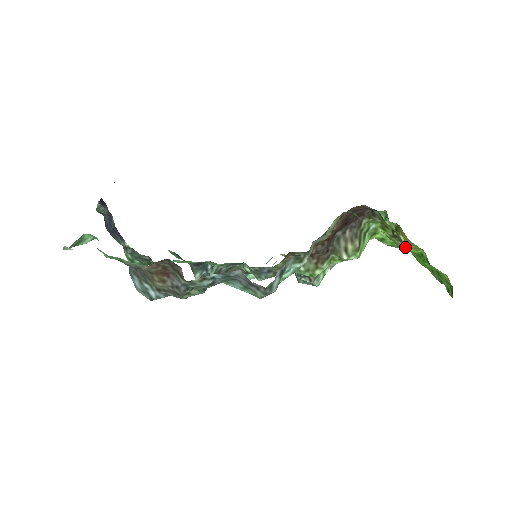
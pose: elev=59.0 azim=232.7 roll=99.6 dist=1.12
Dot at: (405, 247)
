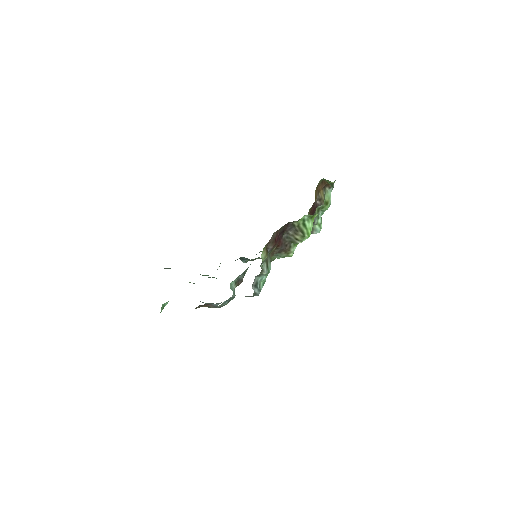
Dot at: occluded
